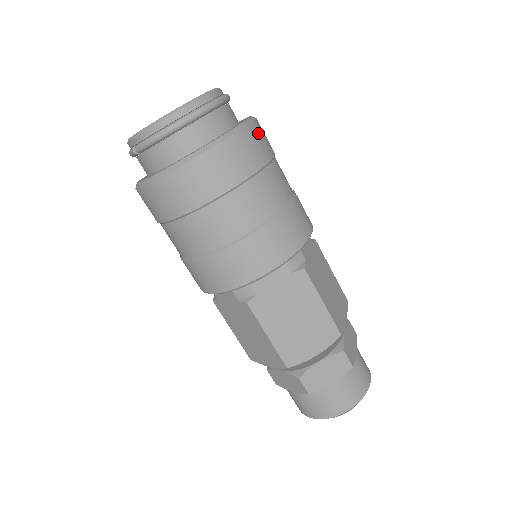
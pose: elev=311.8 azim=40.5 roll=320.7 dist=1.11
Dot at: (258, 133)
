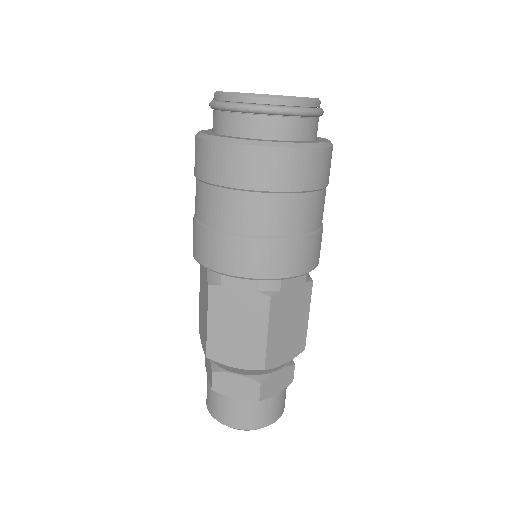
Dot at: (314, 161)
